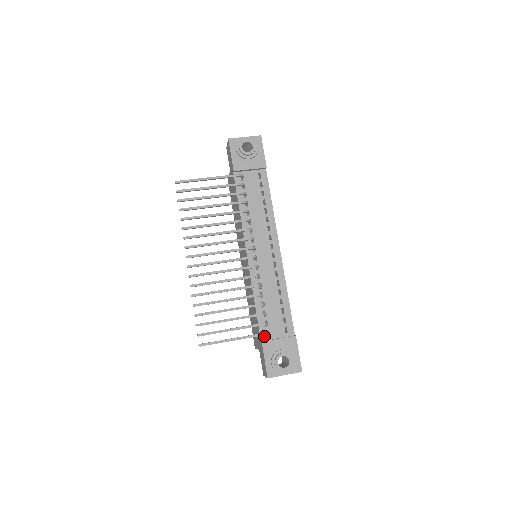
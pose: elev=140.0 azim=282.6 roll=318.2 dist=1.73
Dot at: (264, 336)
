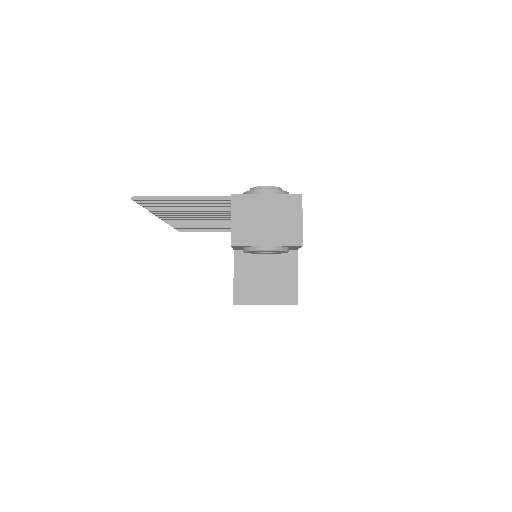
Dot at: occluded
